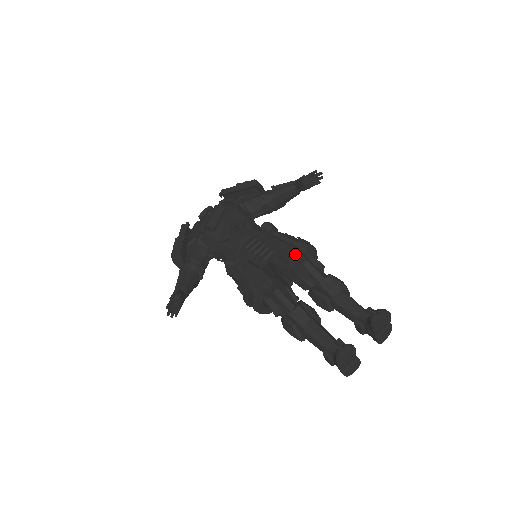
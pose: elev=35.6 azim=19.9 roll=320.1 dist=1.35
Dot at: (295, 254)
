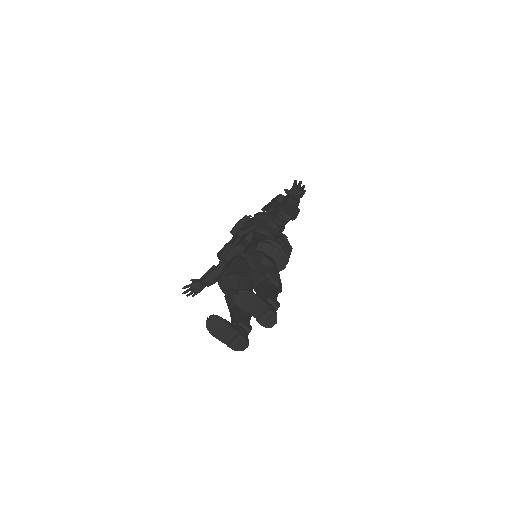
Dot at: (248, 249)
